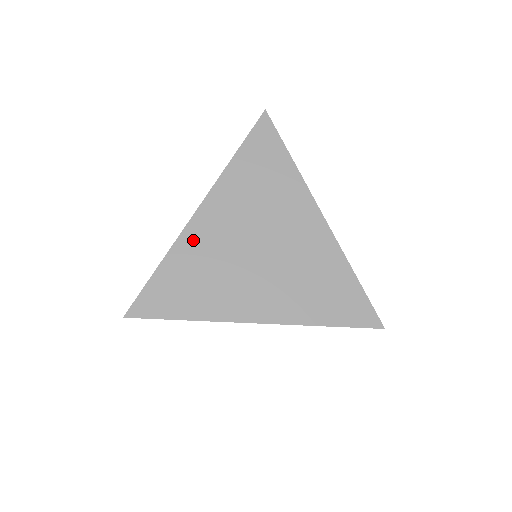
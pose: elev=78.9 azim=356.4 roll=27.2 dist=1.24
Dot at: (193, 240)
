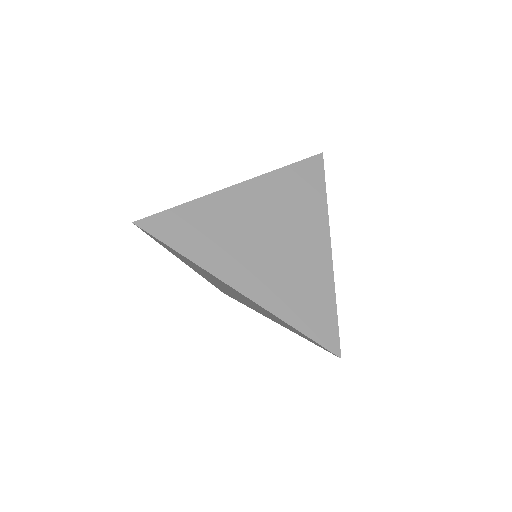
Dot at: (222, 202)
